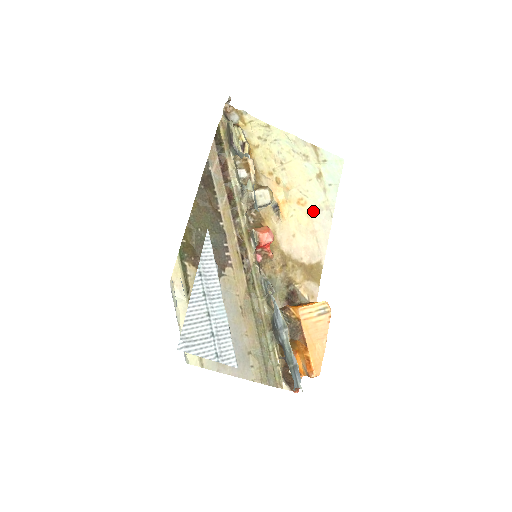
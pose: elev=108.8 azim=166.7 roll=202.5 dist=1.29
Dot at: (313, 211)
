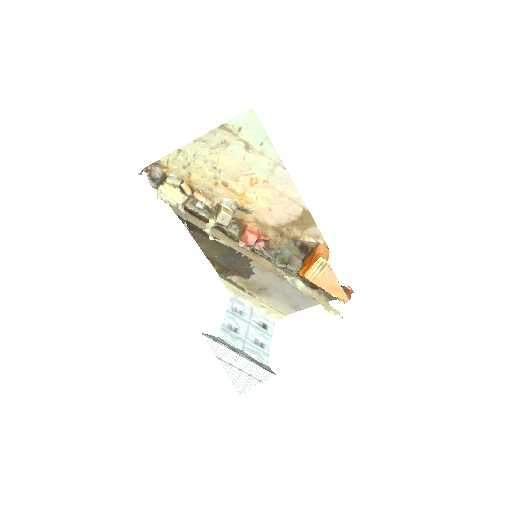
Dot at: (267, 179)
